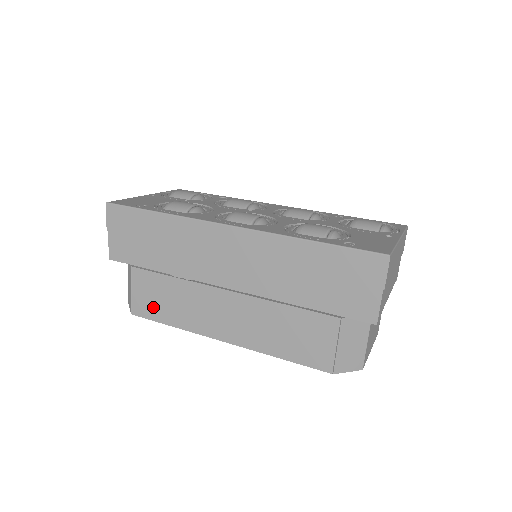
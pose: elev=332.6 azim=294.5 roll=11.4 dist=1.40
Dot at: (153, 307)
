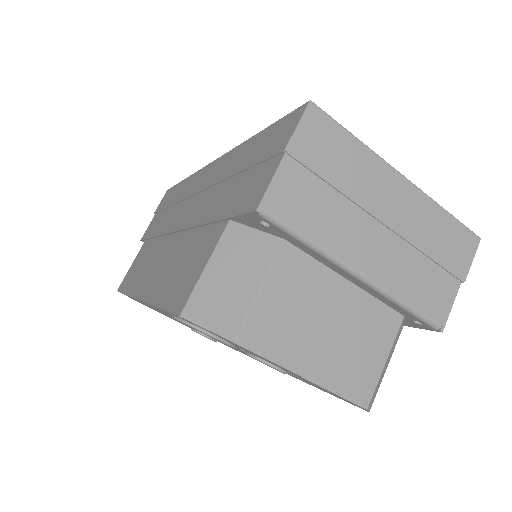
Dot at: (130, 277)
